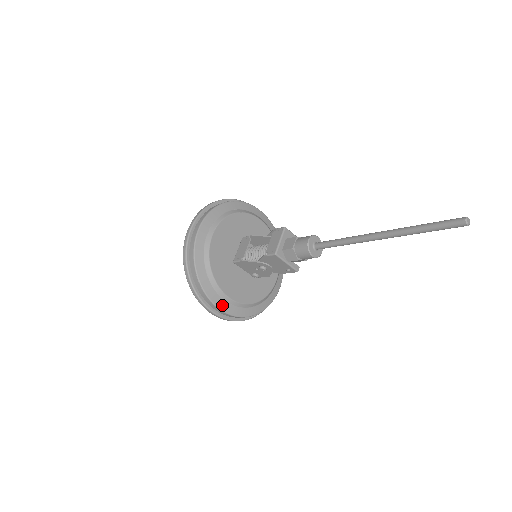
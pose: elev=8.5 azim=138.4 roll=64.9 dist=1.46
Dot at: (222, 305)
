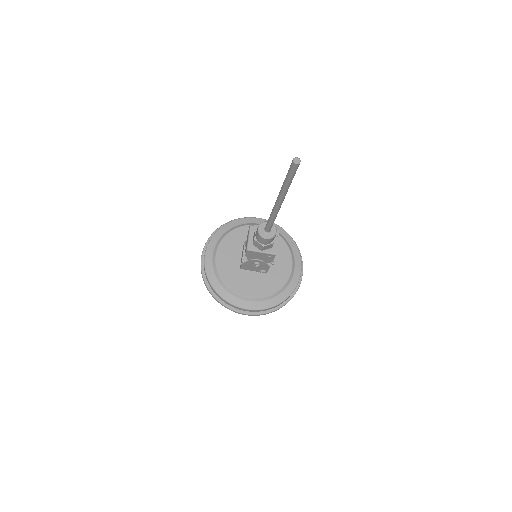
Dot at: (245, 305)
